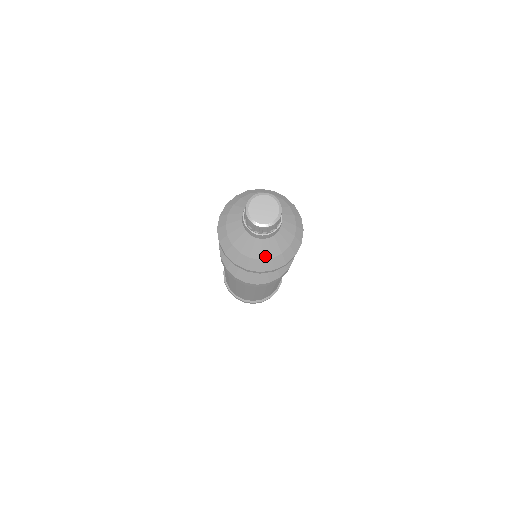
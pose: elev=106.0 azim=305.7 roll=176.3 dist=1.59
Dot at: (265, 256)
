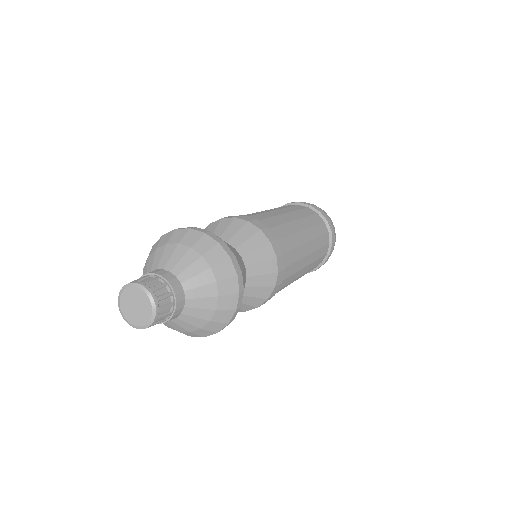
Dot at: (191, 329)
